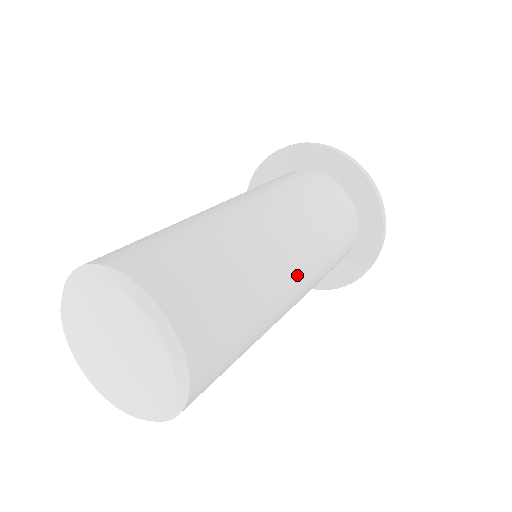
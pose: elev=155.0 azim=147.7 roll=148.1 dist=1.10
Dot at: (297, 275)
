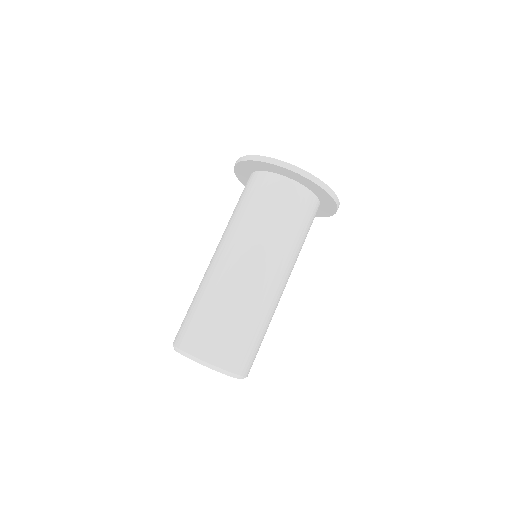
Dot at: occluded
